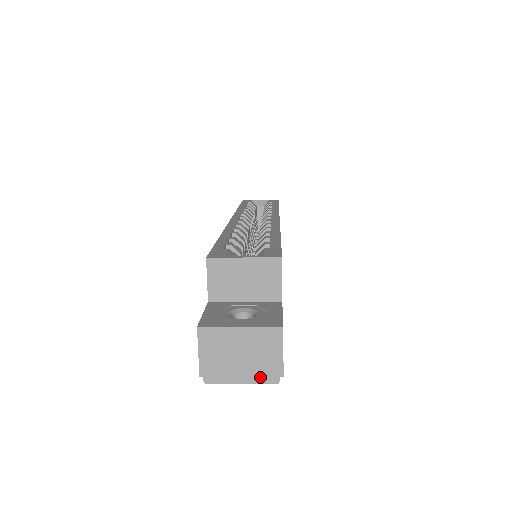
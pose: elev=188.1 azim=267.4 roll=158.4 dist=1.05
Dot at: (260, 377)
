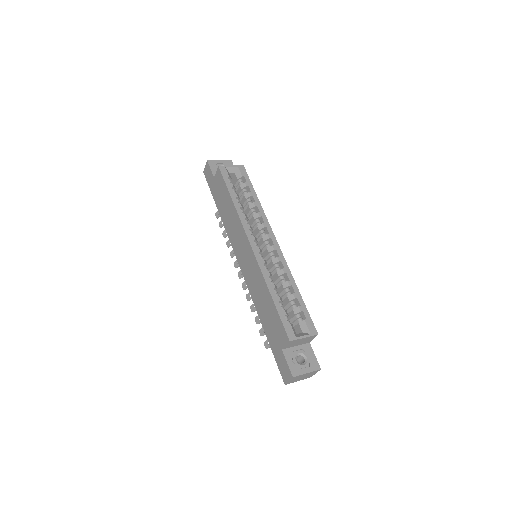
Dot at: occluded
